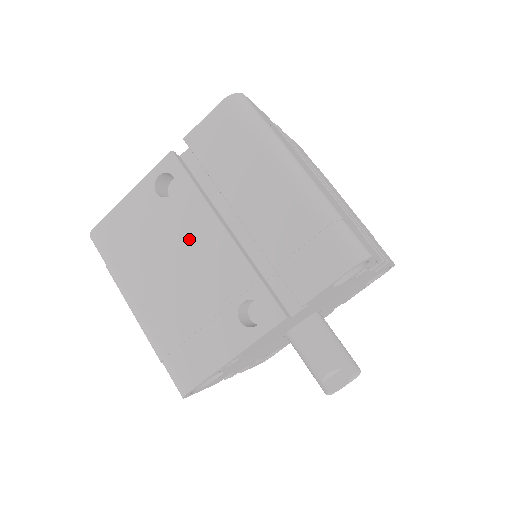
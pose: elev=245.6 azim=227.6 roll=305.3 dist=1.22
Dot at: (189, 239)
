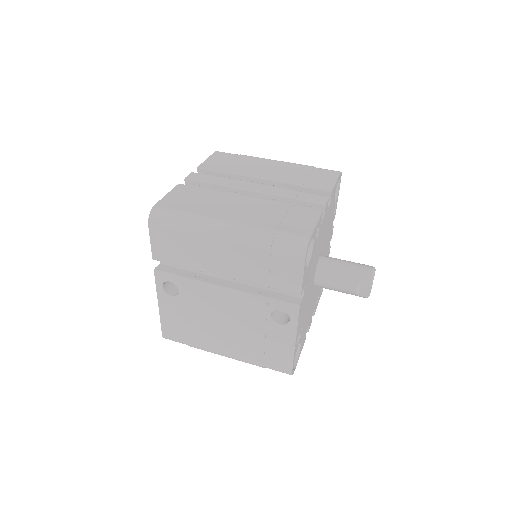
Dot at: (212, 305)
